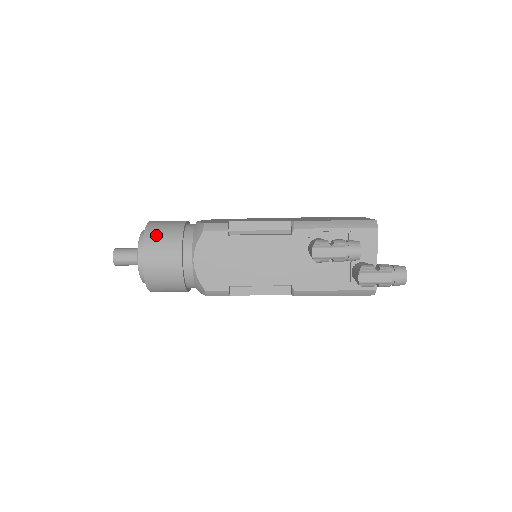
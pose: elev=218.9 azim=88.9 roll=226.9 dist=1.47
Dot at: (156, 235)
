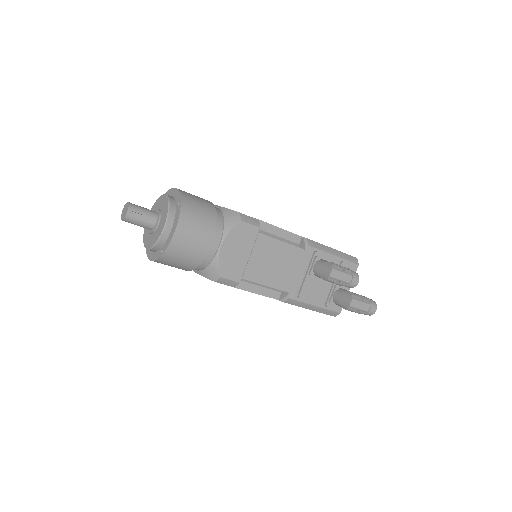
Dot at: (193, 207)
